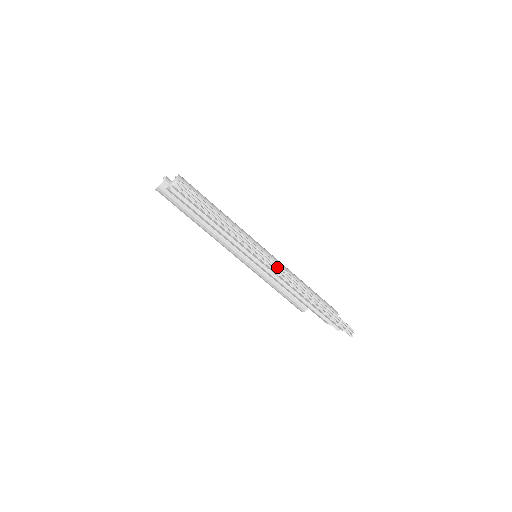
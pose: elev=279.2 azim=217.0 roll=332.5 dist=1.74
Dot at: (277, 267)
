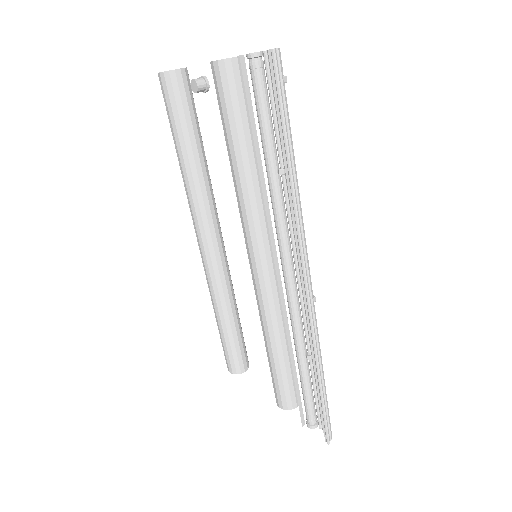
Dot at: (311, 283)
